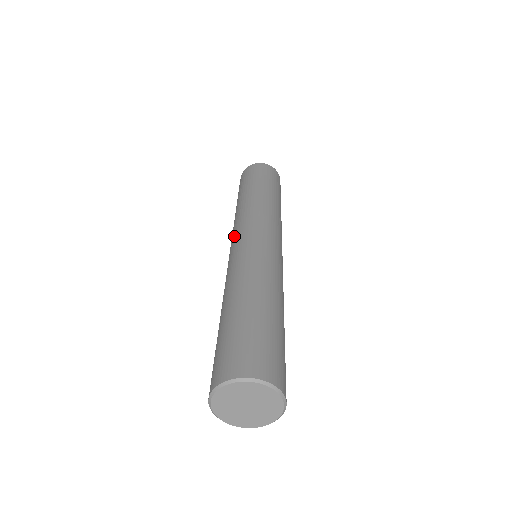
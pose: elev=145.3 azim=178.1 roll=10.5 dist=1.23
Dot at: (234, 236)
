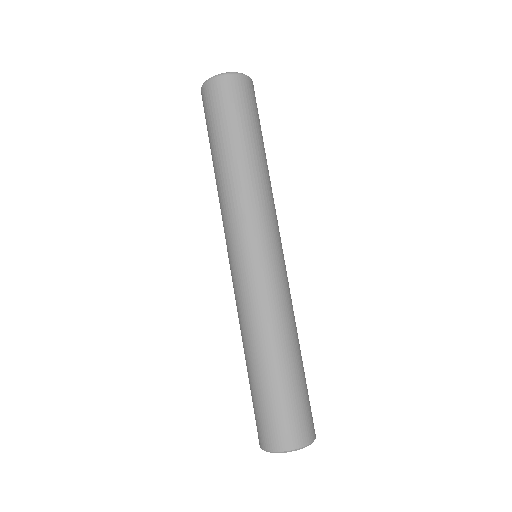
Dot at: occluded
